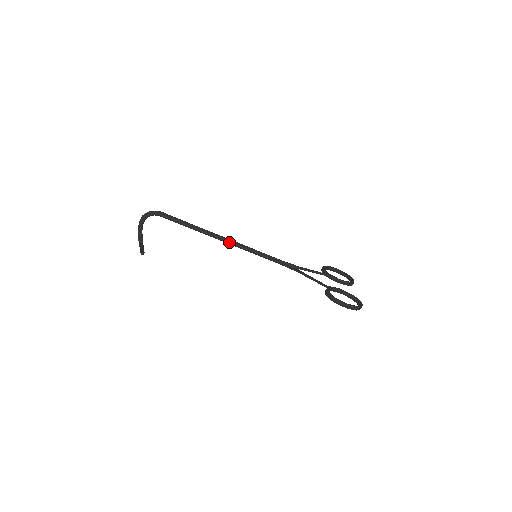
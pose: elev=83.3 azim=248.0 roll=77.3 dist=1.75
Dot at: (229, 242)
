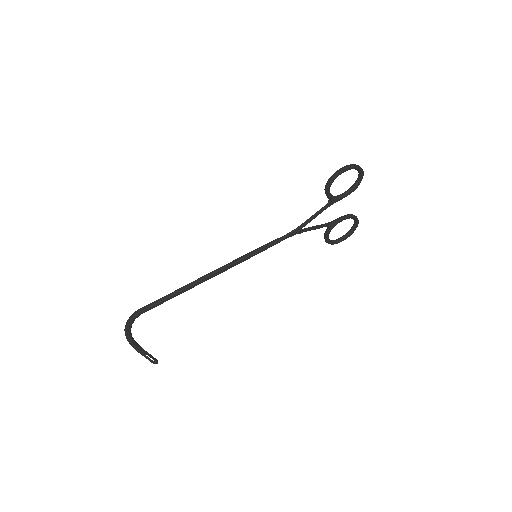
Dot at: (221, 267)
